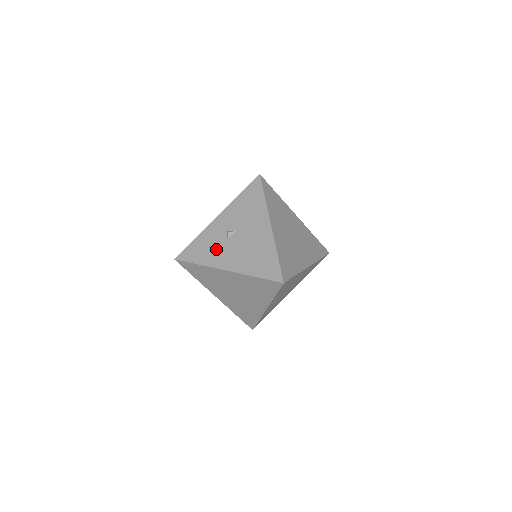
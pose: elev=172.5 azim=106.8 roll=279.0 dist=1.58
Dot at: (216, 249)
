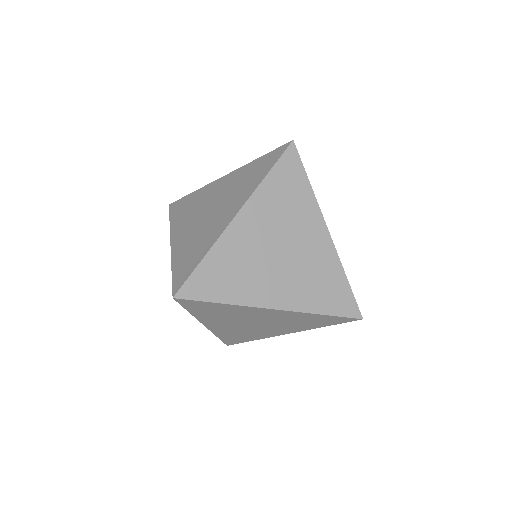
Dot at: occluded
